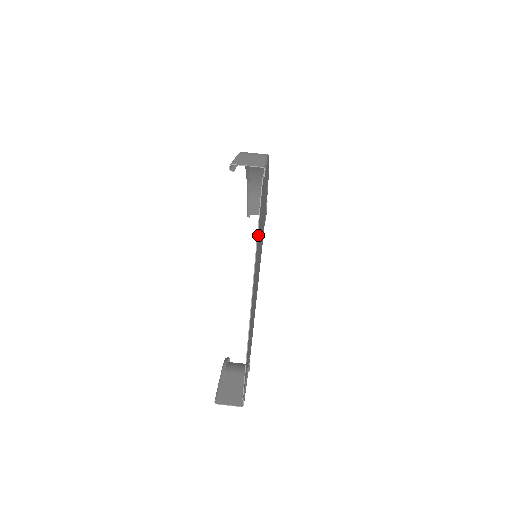
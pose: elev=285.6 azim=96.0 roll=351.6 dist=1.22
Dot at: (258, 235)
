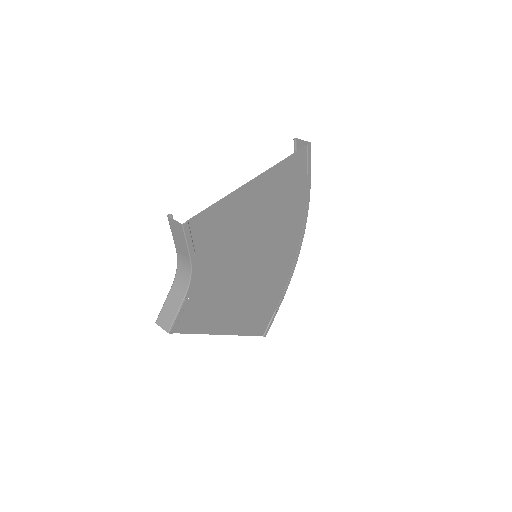
Dot at: (282, 172)
